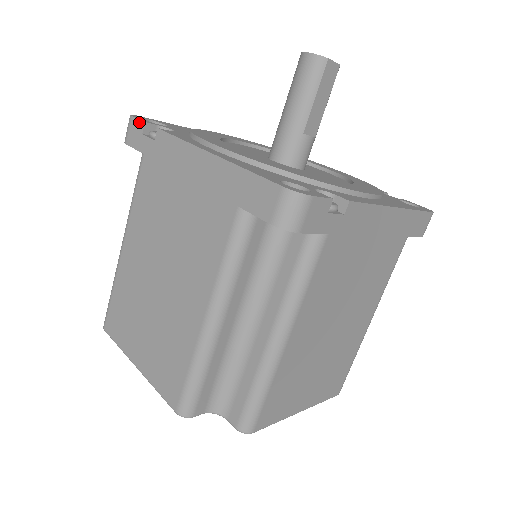
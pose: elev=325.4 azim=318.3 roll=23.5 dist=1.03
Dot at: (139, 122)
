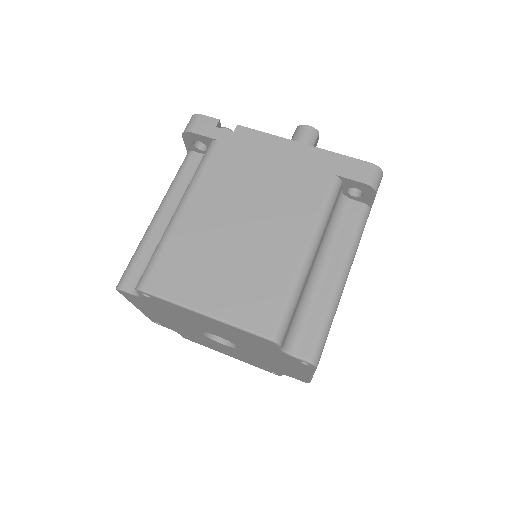
Dot at: (212, 119)
